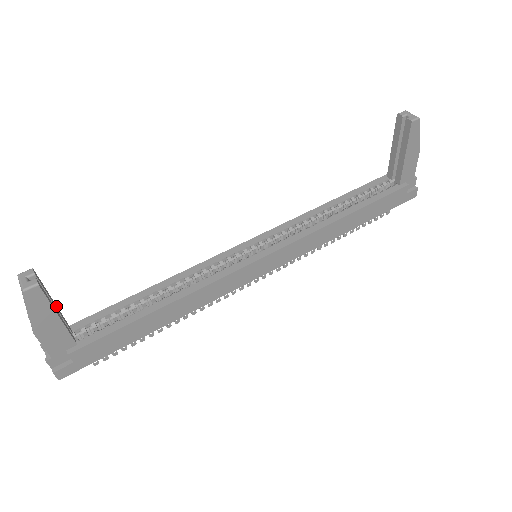
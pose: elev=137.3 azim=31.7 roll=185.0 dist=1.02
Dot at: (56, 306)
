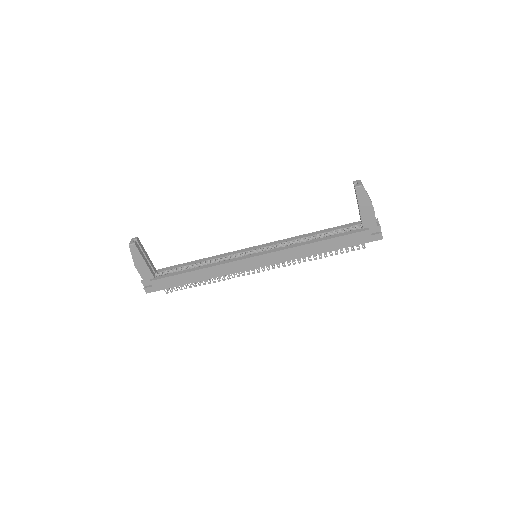
Dot at: (148, 257)
